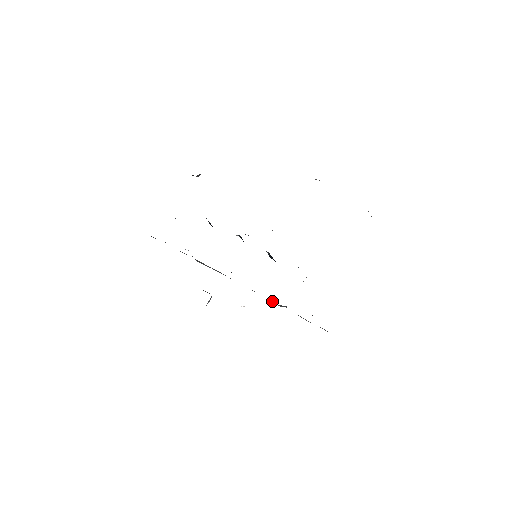
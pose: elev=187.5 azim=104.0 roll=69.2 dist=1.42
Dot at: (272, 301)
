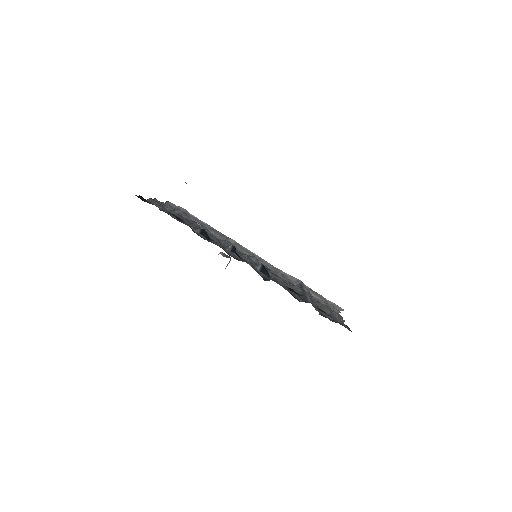
Dot at: (287, 274)
